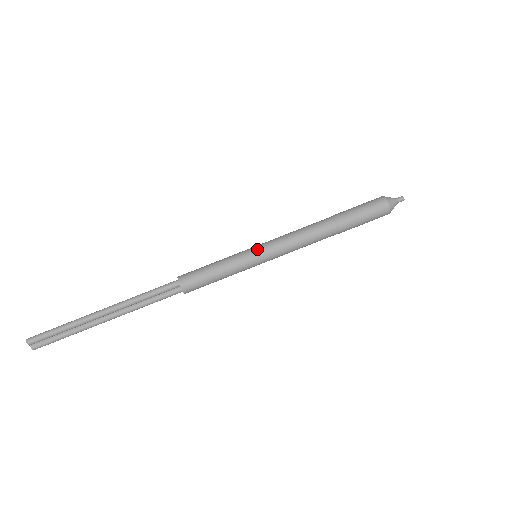
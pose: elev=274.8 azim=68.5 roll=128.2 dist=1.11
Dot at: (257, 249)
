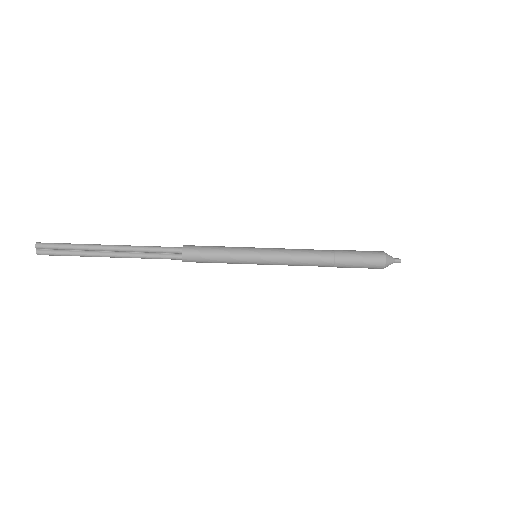
Dot at: (259, 249)
